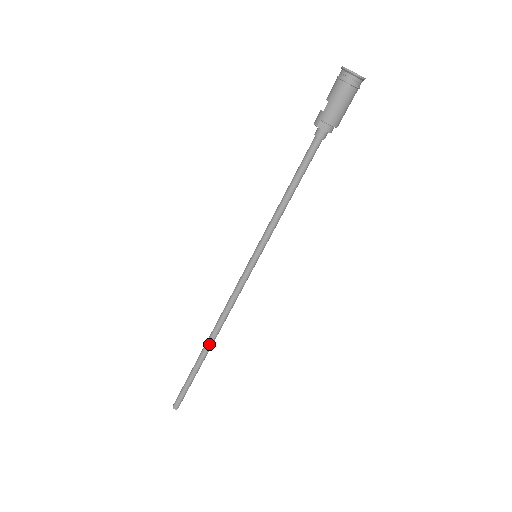
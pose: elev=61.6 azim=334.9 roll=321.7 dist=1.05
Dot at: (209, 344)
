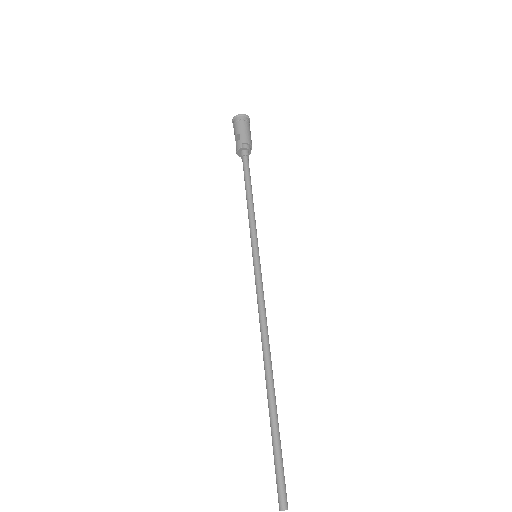
Dot at: (270, 371)
